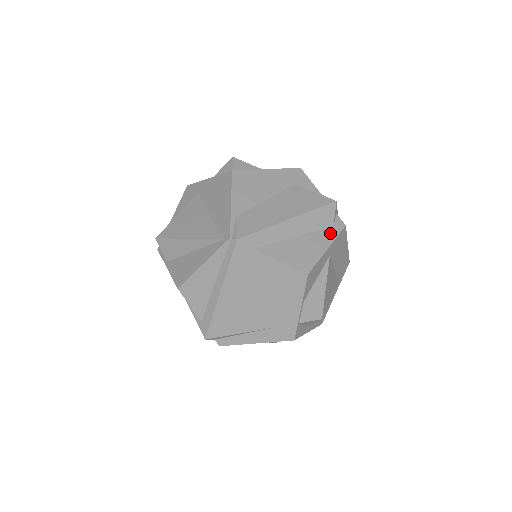
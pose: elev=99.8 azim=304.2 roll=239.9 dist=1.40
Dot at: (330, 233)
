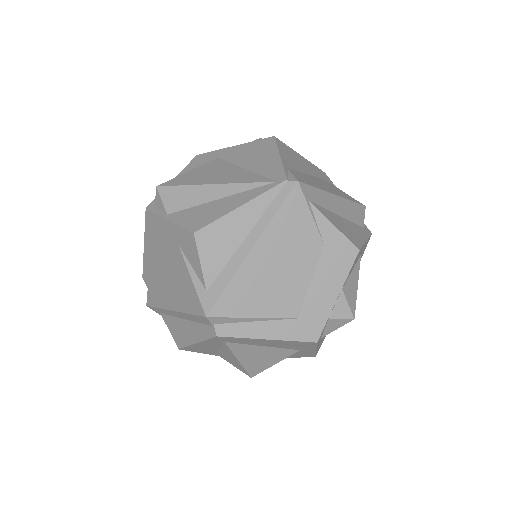
Dot at: (363, 231)
